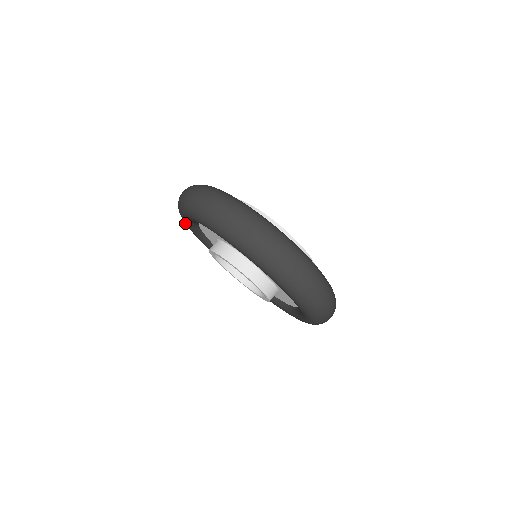
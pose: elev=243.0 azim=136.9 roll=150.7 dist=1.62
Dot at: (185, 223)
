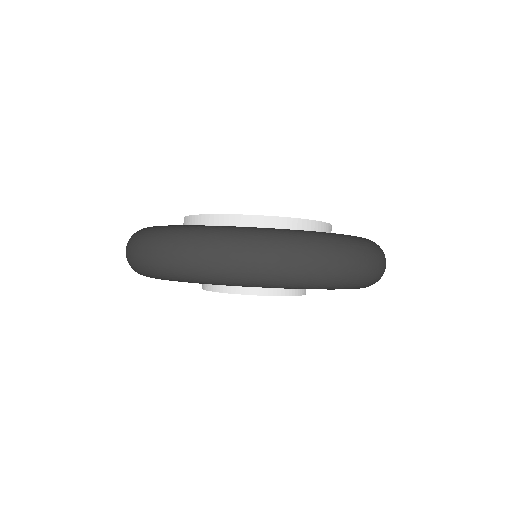
Dot at: occluded
